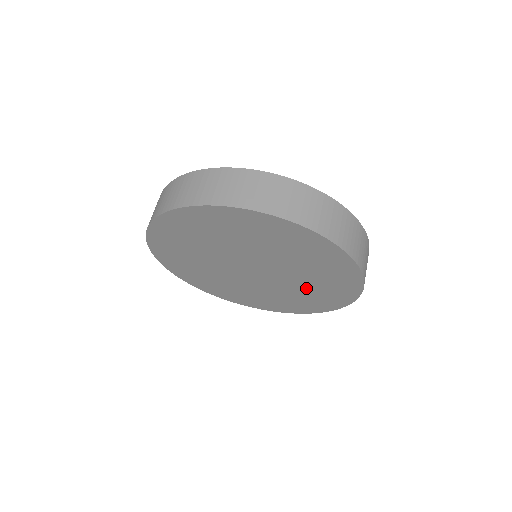
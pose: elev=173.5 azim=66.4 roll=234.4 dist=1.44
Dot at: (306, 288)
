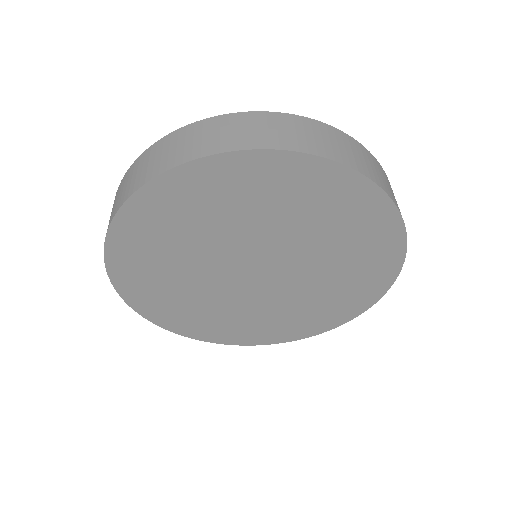
Dot at: (302, 304)
